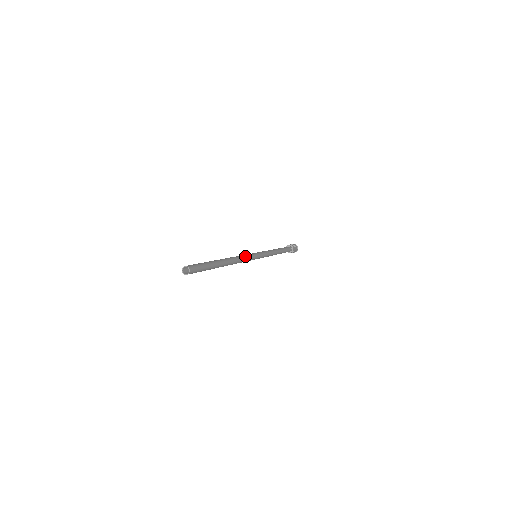
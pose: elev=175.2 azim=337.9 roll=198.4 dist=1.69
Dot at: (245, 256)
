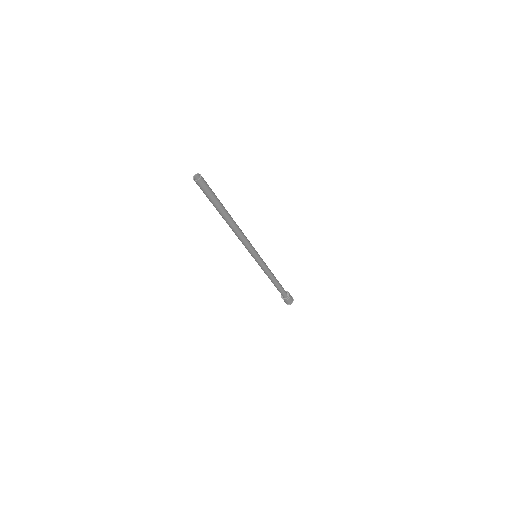
Dot at: occluded
